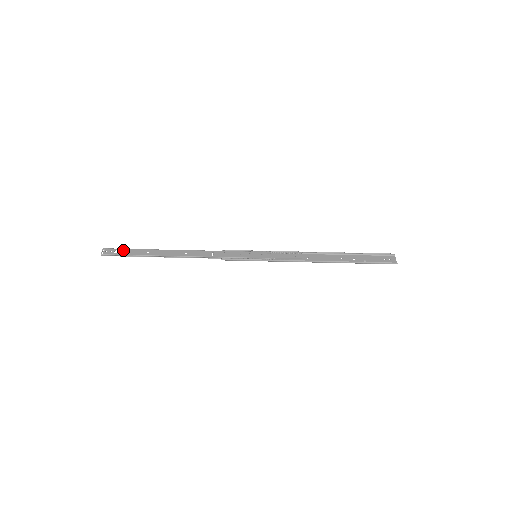
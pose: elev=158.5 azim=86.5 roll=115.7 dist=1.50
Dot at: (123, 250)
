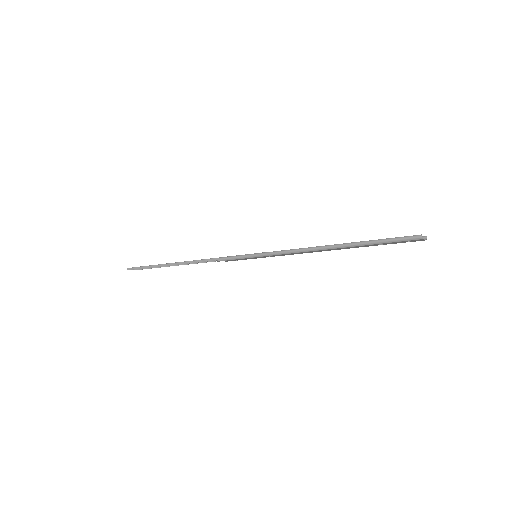
Dot at: occluded
